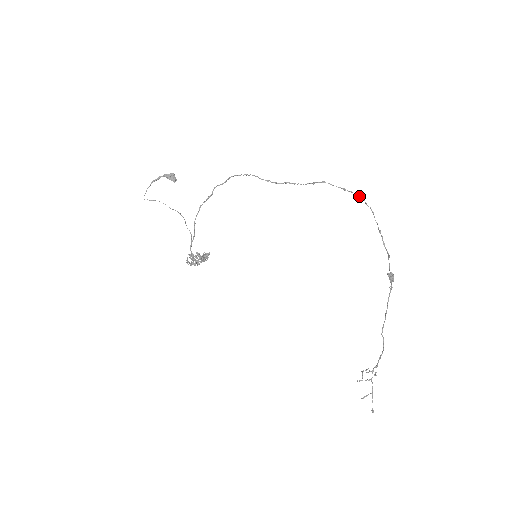
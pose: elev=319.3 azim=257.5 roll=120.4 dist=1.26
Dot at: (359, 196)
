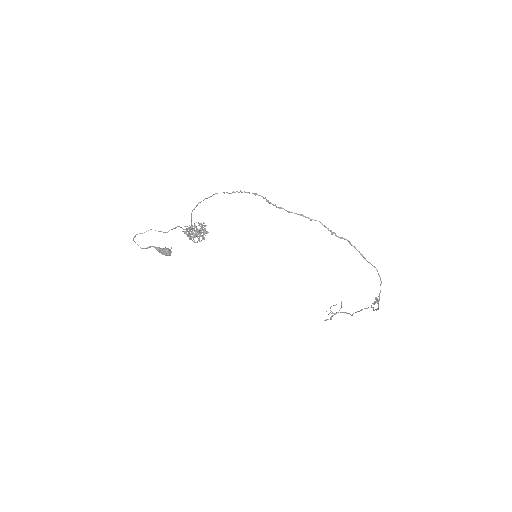
Dot at: occluded
